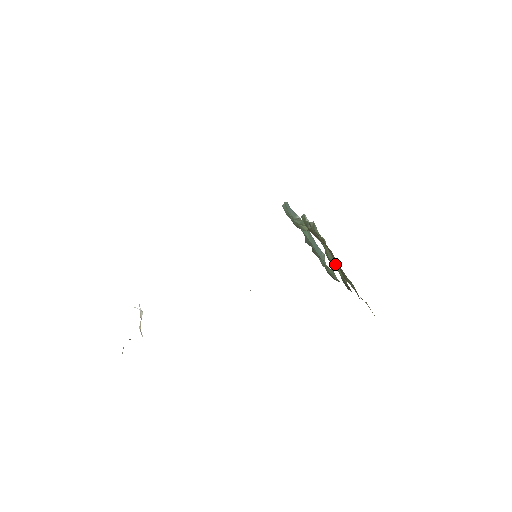
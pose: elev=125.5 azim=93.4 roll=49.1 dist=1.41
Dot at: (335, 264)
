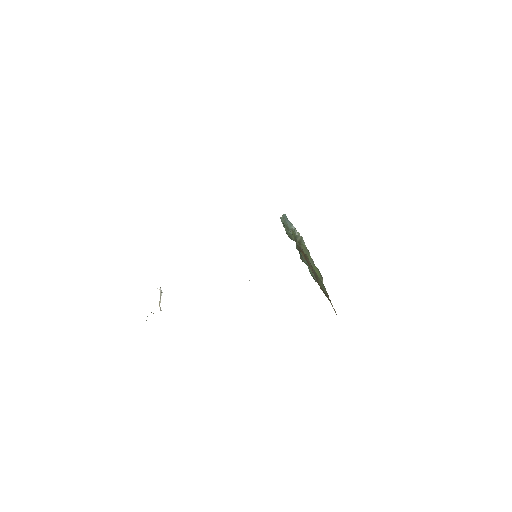
Dot at: (315, 270)
